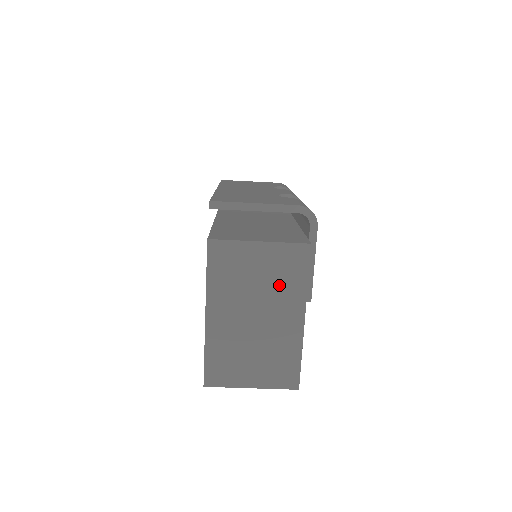
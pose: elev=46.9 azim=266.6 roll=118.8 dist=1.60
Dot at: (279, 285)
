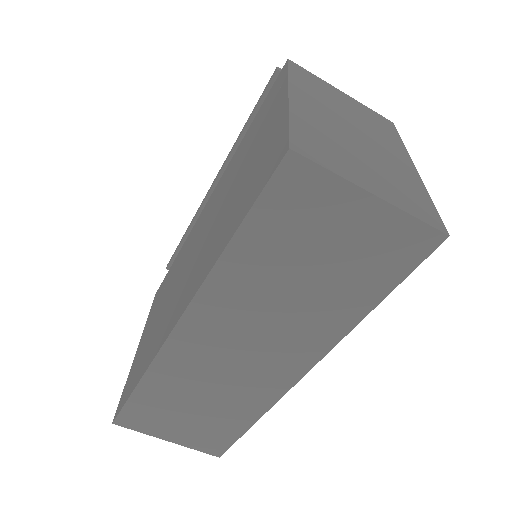
Dot at: (373, 127)
